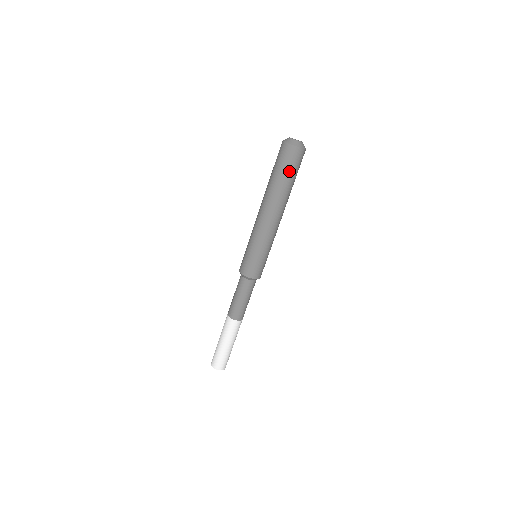
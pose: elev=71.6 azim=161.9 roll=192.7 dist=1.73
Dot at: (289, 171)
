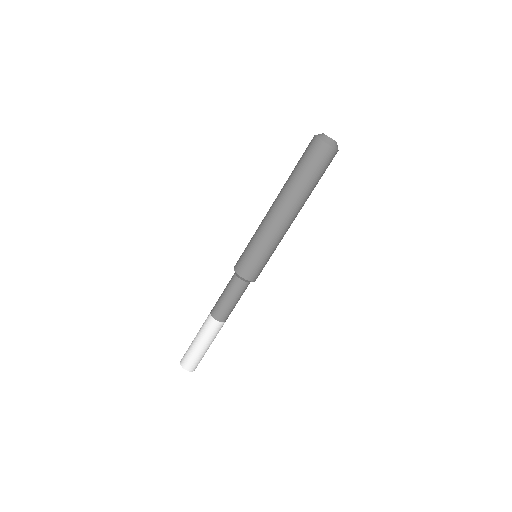
Dot at: (304, 163)
